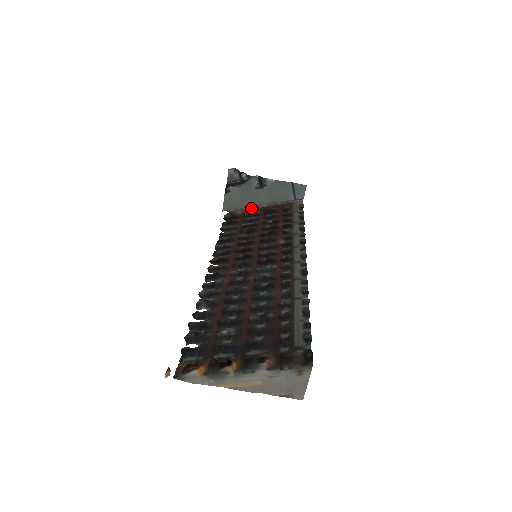
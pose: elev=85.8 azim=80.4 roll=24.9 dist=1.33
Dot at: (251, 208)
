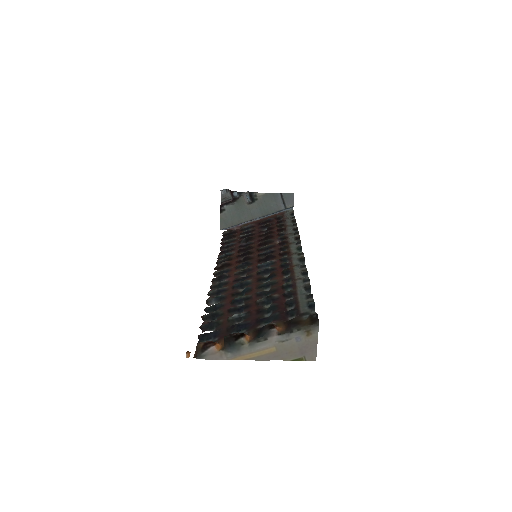
Dot at: (246, 223)
